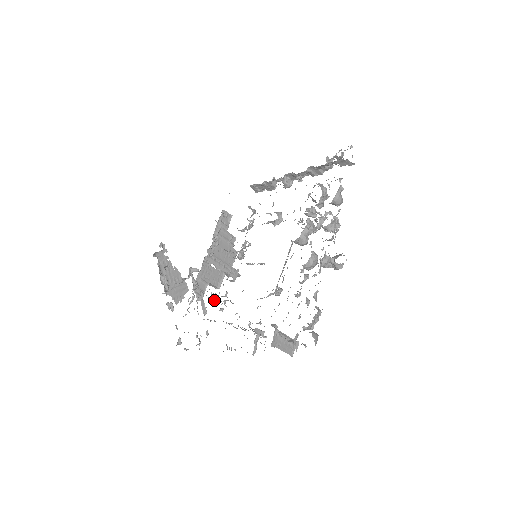
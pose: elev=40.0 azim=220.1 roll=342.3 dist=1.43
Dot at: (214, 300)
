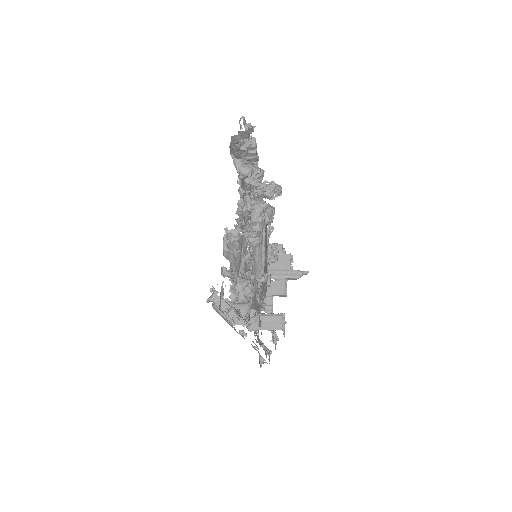
Dot at: occluded
